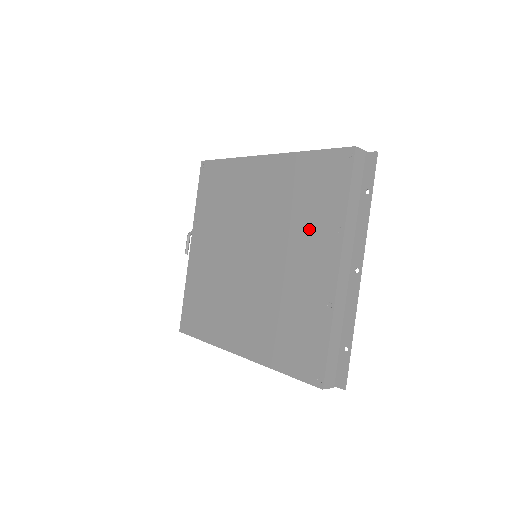
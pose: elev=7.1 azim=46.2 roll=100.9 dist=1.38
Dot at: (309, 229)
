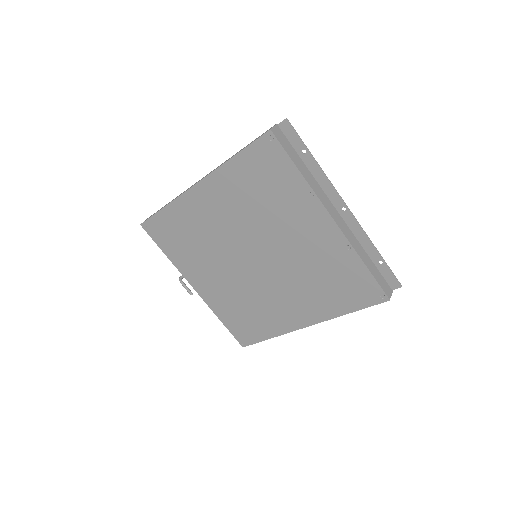
Dot at: (285, 210)
